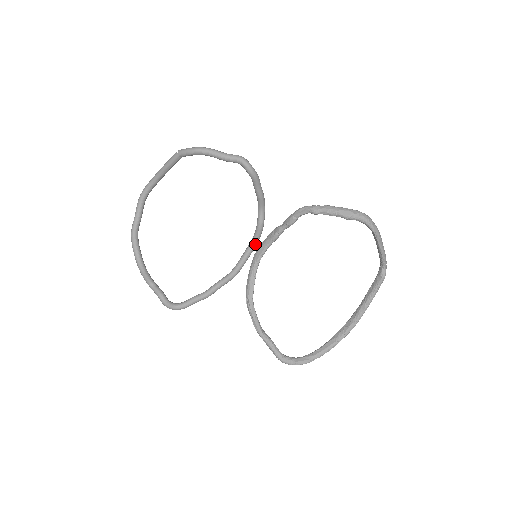
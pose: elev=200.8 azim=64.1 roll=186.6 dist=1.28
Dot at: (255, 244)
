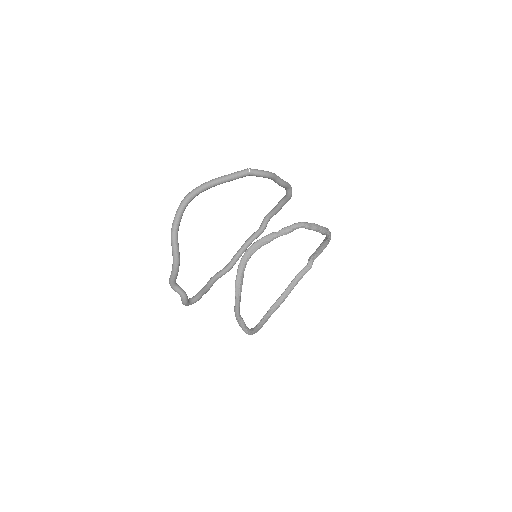
Dot at: (250, 244)
